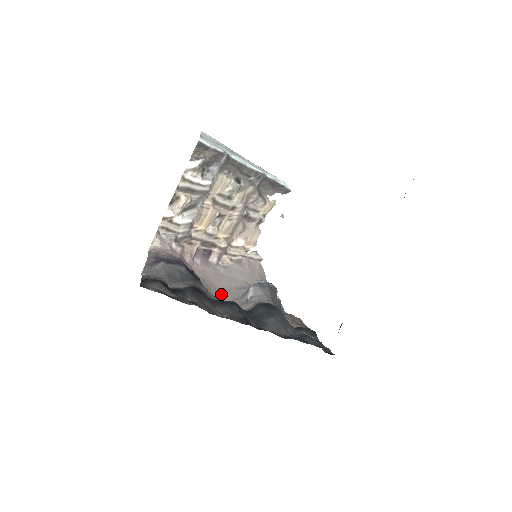
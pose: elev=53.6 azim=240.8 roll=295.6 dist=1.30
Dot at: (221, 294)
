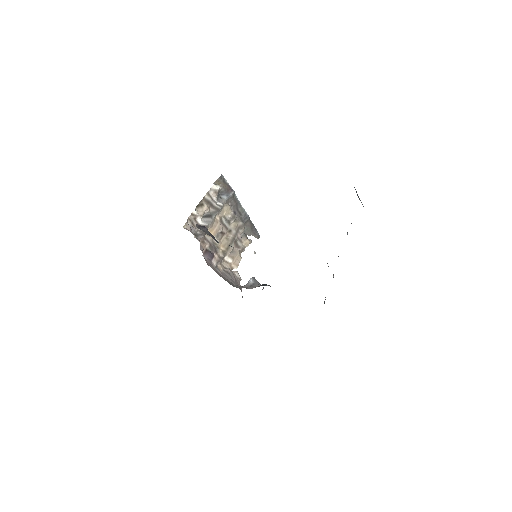
Dot at: occluded
